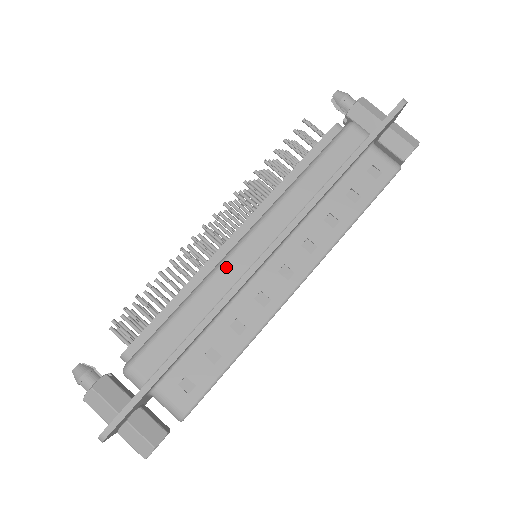
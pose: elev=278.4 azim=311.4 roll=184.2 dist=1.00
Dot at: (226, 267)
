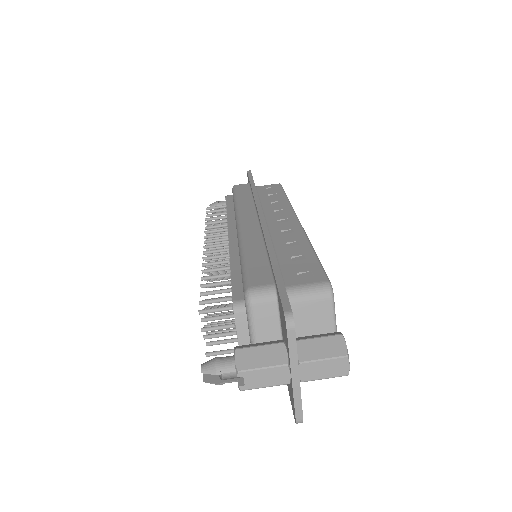
Dot at: (245, 232)
